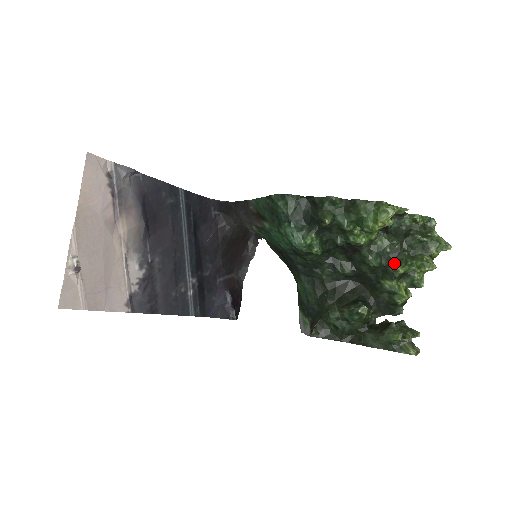
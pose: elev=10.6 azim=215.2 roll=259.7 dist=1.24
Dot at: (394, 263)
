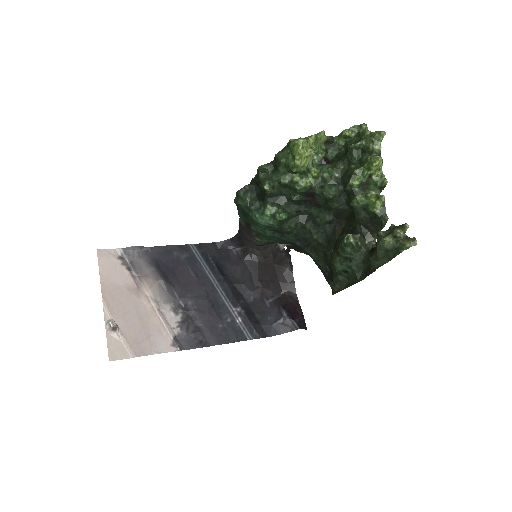
Dot at: (347, 181)
